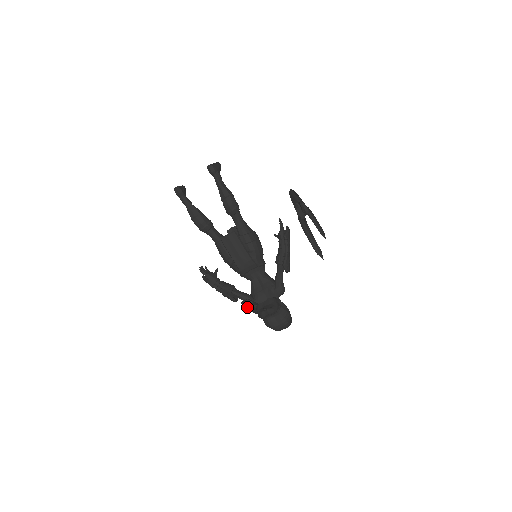
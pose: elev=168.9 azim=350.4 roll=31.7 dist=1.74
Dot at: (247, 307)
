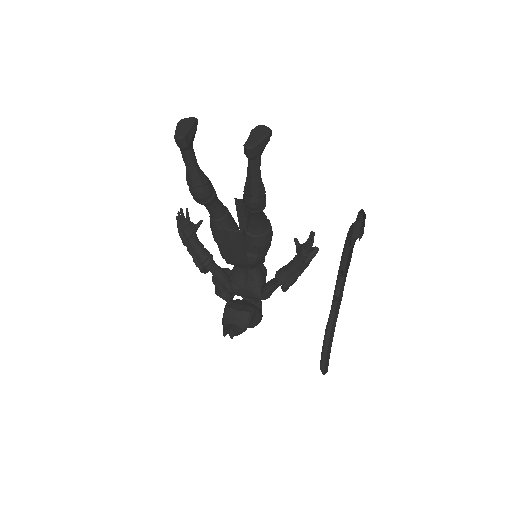
Dot at: occluded
